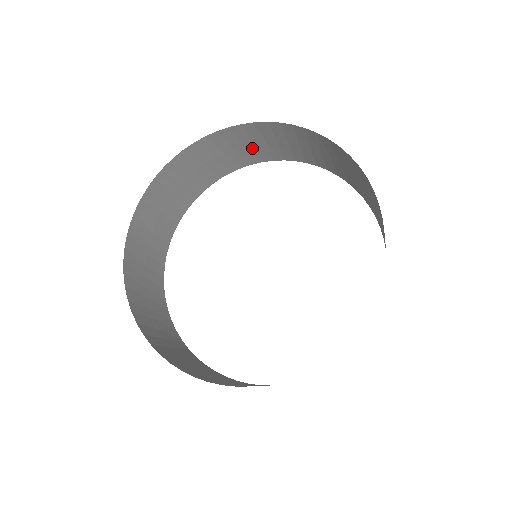
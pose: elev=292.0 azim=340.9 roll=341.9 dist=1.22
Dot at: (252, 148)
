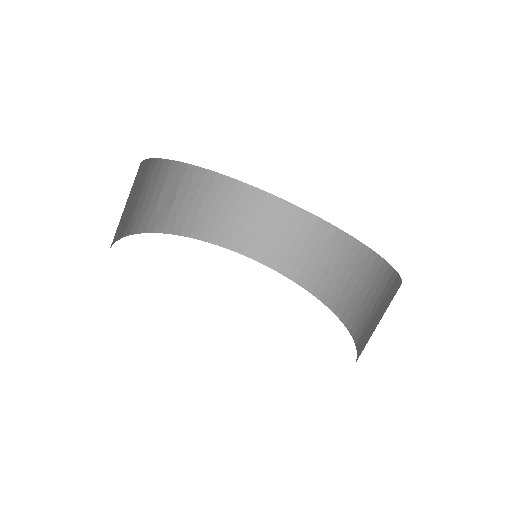
Dot at: (268, 236)
